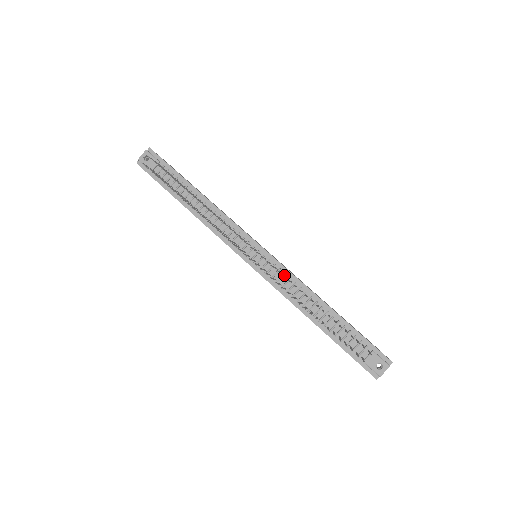
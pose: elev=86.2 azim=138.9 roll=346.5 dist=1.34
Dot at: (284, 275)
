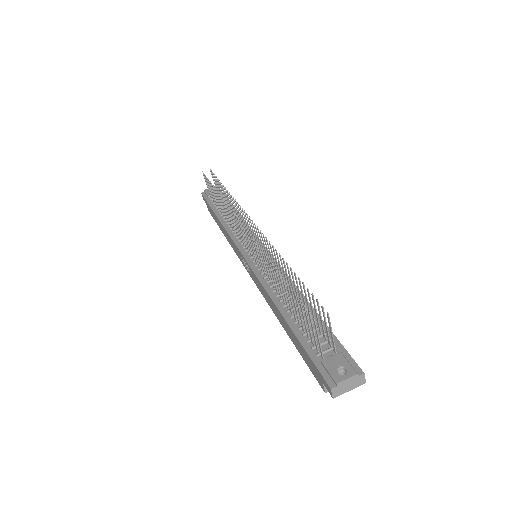
Dot at: (274, 268)
